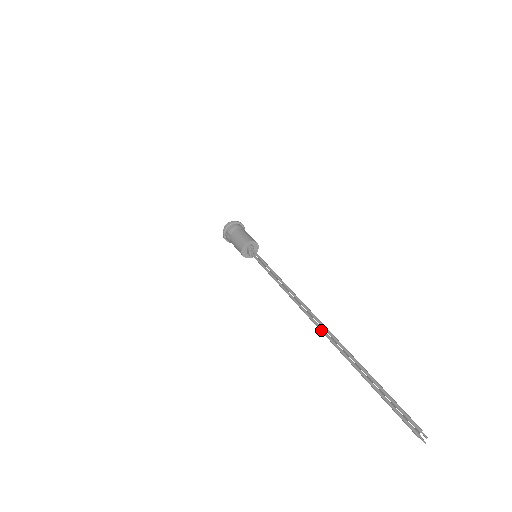
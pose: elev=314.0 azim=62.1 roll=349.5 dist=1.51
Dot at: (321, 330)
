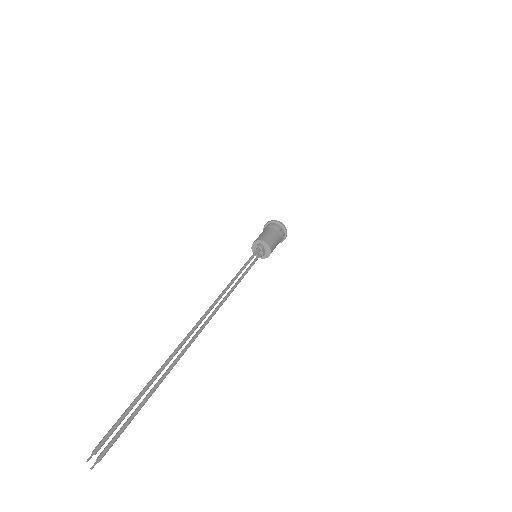
Dot at: (195, 334)
